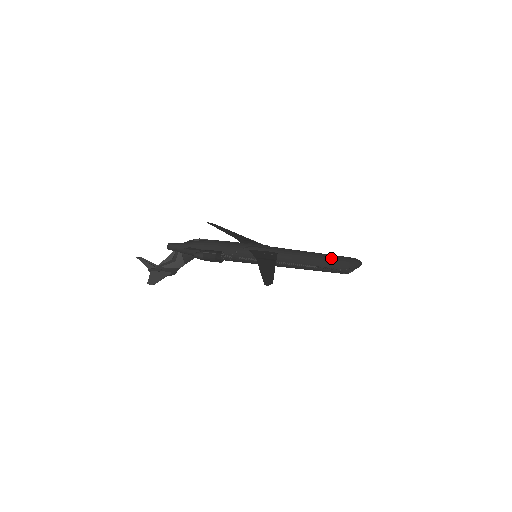
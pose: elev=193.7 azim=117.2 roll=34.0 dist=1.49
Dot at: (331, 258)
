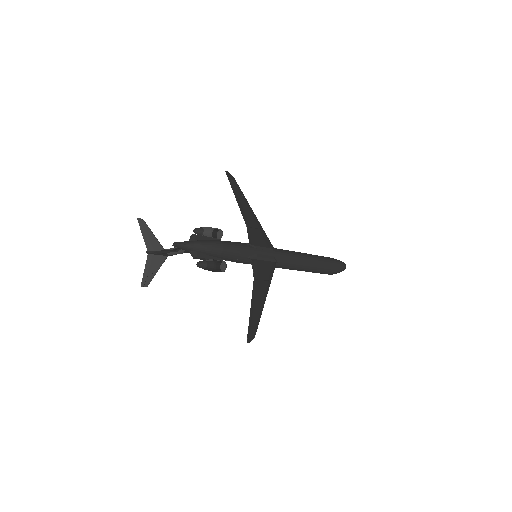
Dot at: (322, 266)
